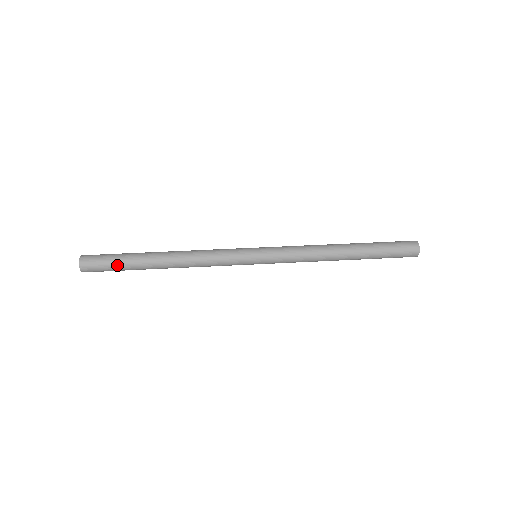
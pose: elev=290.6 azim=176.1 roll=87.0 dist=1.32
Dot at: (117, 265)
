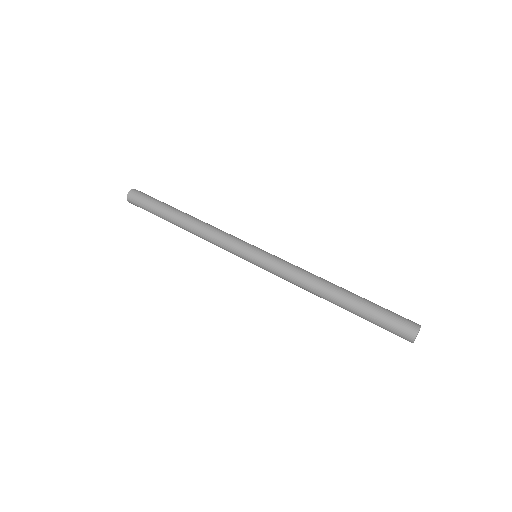
Dot at: (151, 206)
